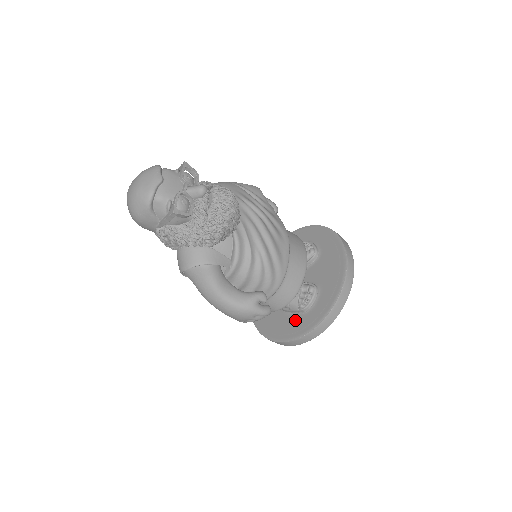
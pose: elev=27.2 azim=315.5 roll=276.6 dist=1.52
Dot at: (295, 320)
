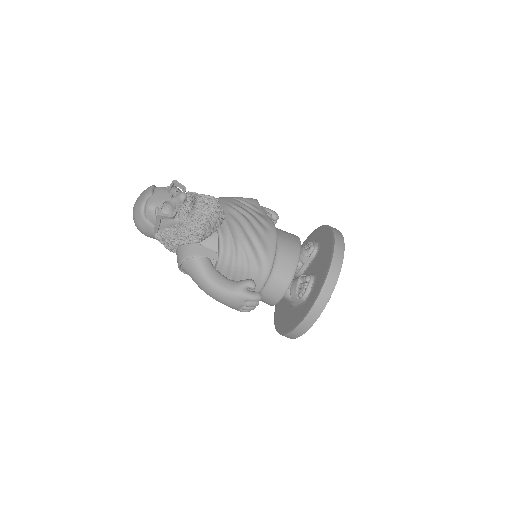
Dot at: (298, 310)
